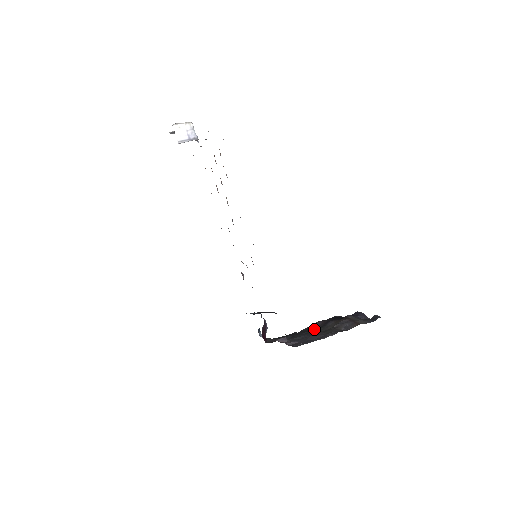
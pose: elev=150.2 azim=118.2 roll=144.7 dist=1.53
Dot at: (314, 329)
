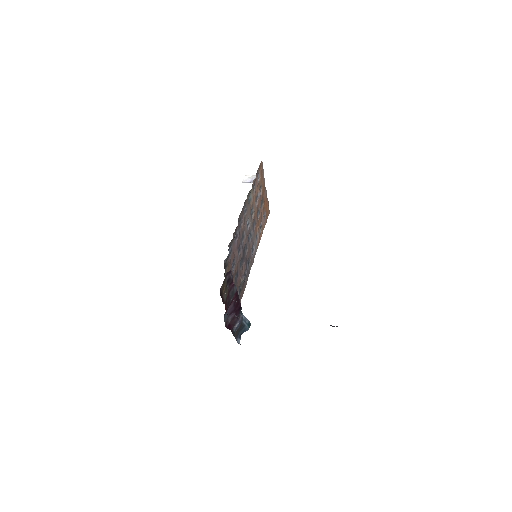
Dot at: occluded
